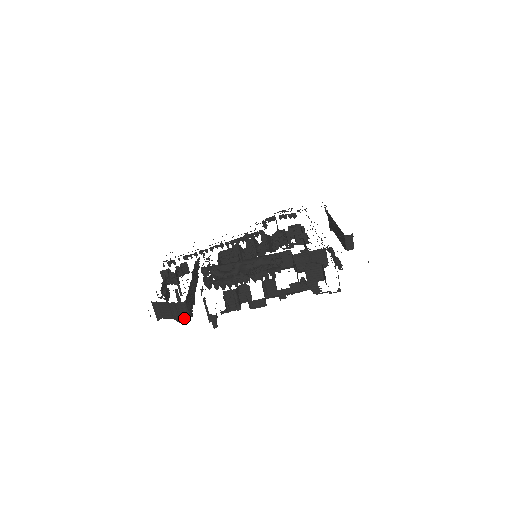
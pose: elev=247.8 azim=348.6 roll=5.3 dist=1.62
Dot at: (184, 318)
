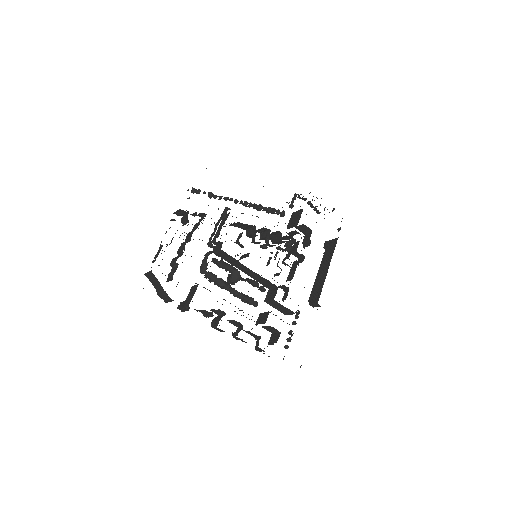
Dot at: (164, 300)
